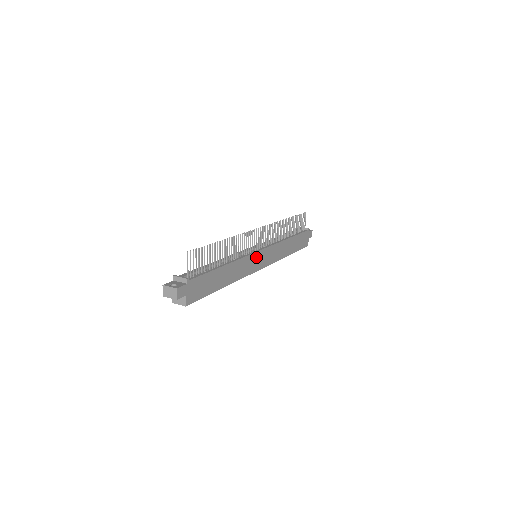
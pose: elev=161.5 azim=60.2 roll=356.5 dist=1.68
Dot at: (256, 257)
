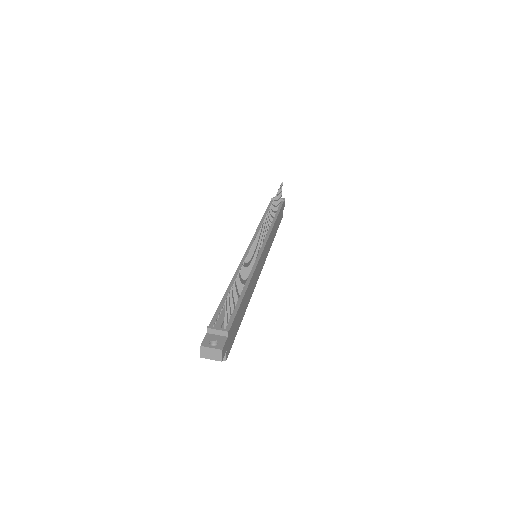
Dot at: (260, 260)
